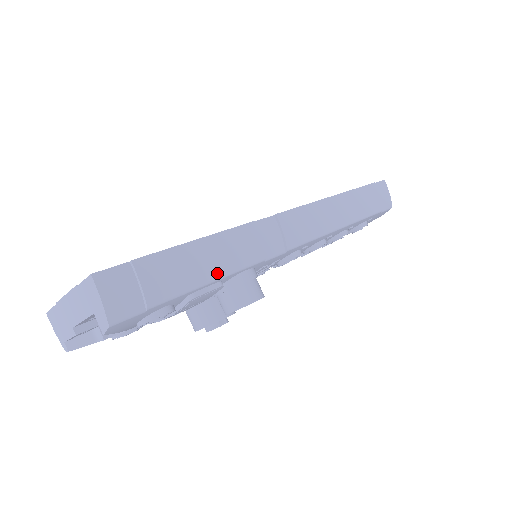
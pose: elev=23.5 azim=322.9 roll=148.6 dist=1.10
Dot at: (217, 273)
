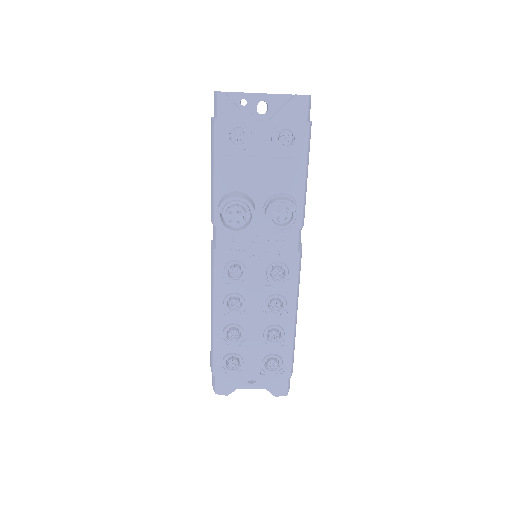
Dot at: (306, 181)
